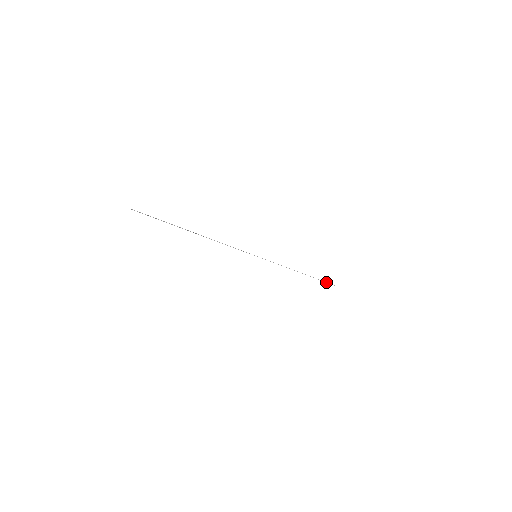
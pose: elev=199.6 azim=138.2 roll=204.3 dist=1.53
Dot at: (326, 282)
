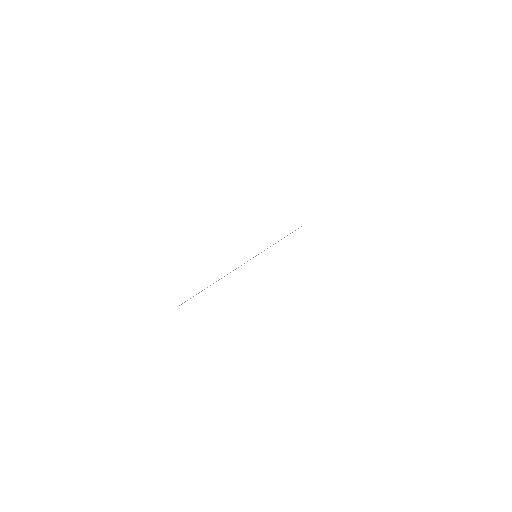
Dot at: (298, 228)
